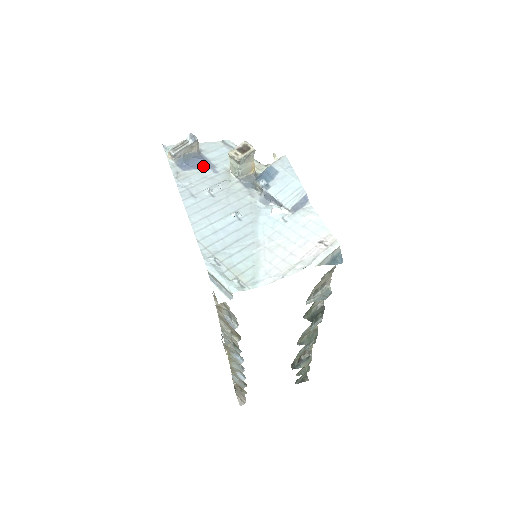
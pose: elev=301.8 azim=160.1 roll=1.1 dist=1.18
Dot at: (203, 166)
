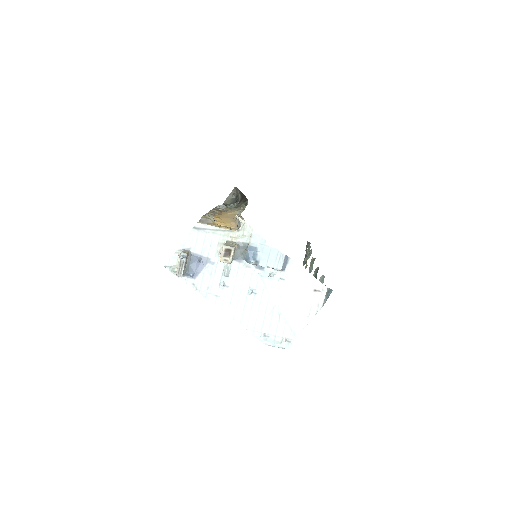
Dot at: (202, 265)
